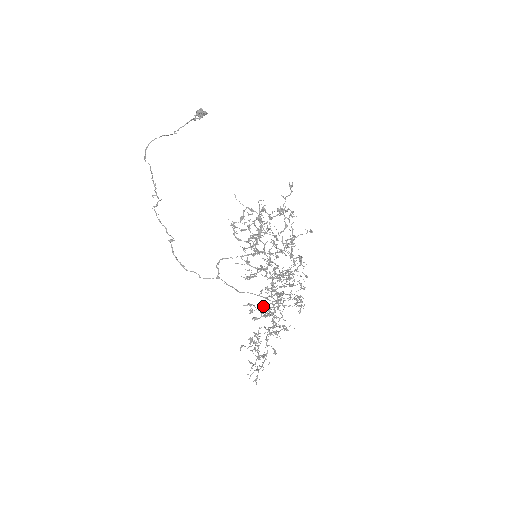
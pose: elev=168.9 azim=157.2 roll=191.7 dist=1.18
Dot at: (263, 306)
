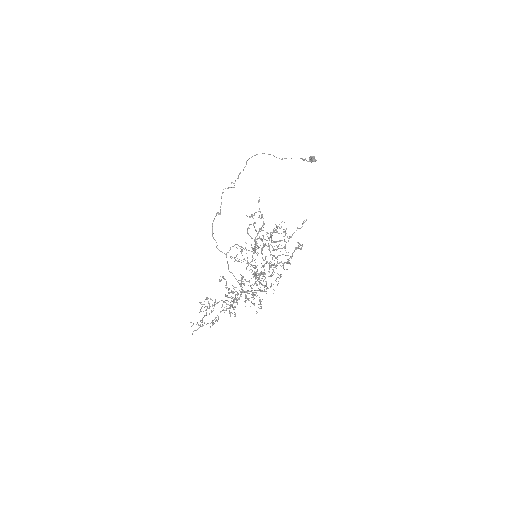
Dot at: occluded
